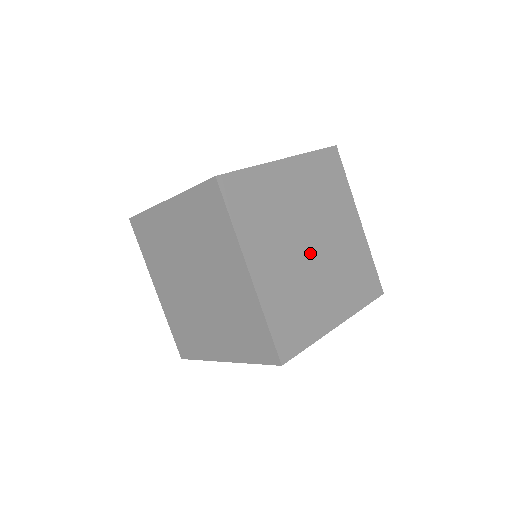
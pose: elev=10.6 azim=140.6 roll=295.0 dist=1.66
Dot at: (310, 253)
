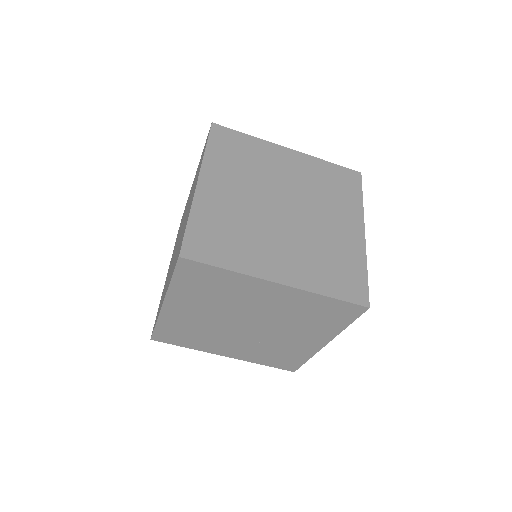
Dot at: (277, 212)
